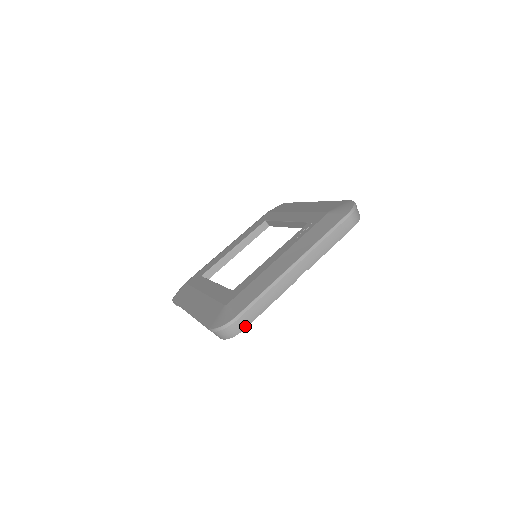
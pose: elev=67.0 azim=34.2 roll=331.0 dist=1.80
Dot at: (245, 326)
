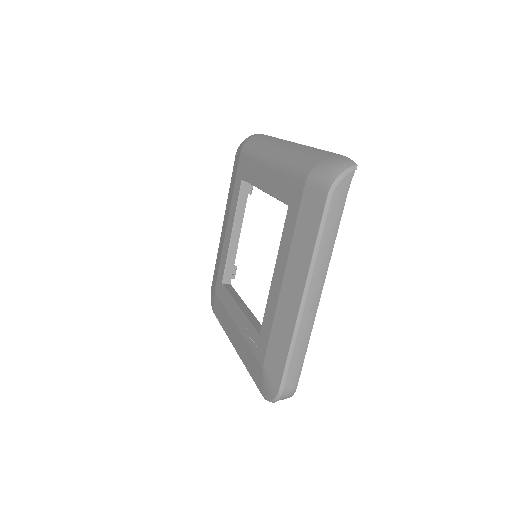
Dot at: occluded
